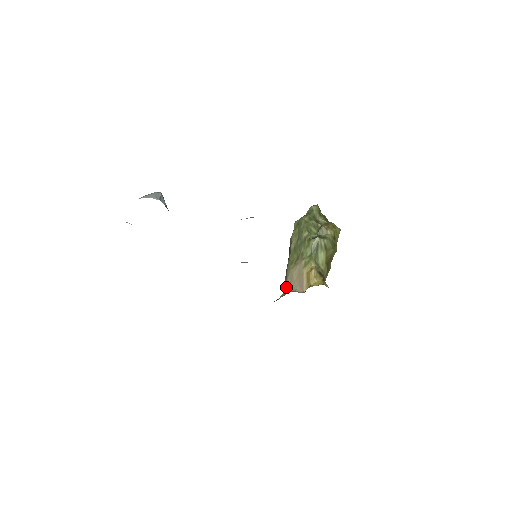
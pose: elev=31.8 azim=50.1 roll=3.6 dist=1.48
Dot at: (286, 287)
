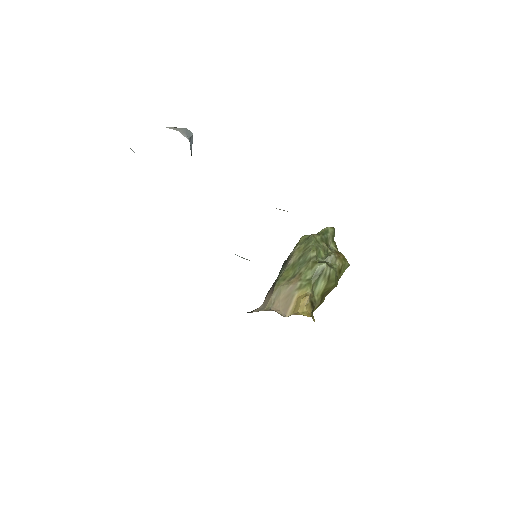
Dot at: (267, 303)
